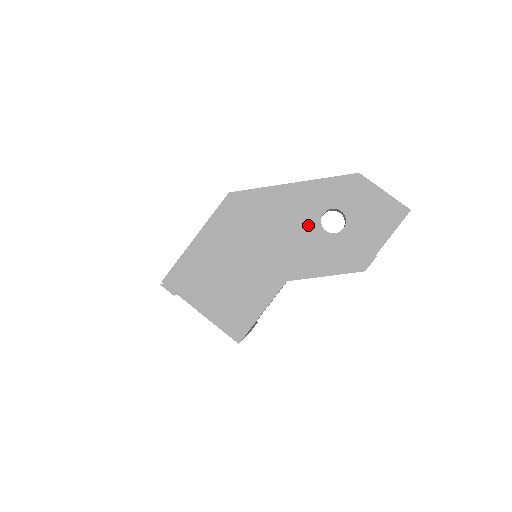
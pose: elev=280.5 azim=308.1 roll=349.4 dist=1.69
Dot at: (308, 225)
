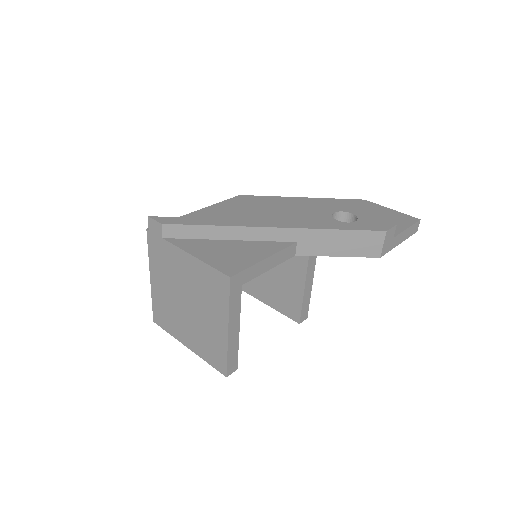
Dot at: (319, 216)
